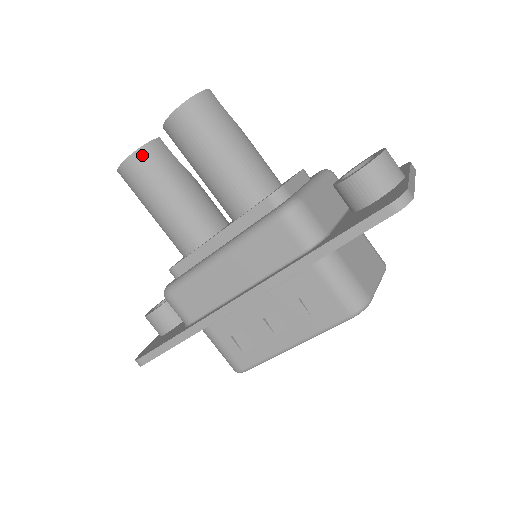
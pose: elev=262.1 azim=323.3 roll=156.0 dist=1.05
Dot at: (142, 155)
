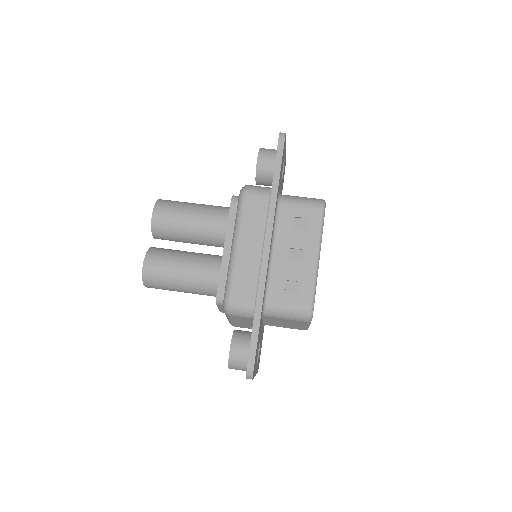
Dot at: (151, 254)
